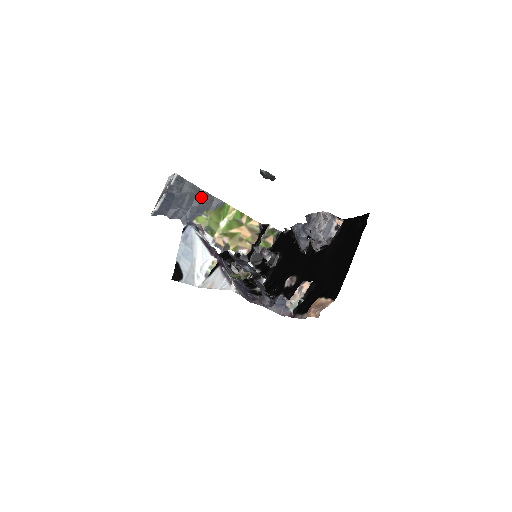
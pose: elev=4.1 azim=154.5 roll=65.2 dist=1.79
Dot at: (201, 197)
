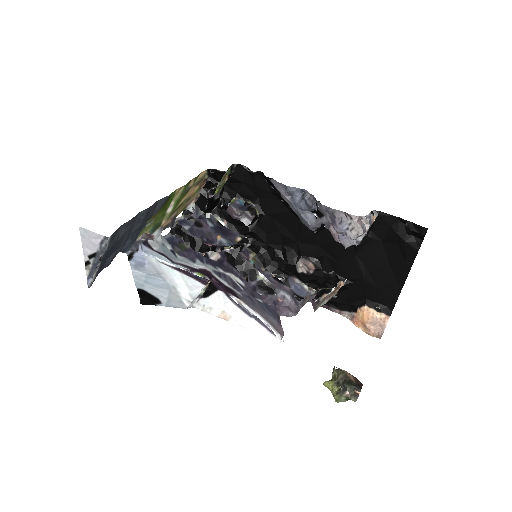
Dot at: (142, 218)
